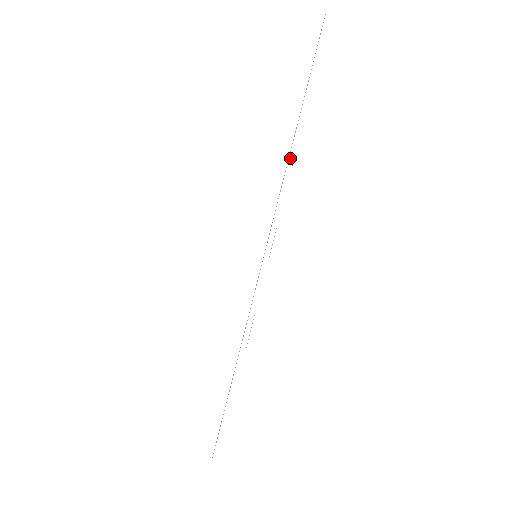
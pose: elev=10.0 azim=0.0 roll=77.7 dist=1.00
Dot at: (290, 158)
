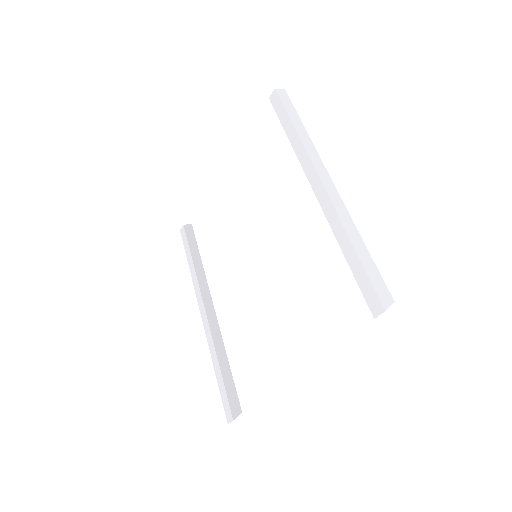
Dot at: (189, 224)
